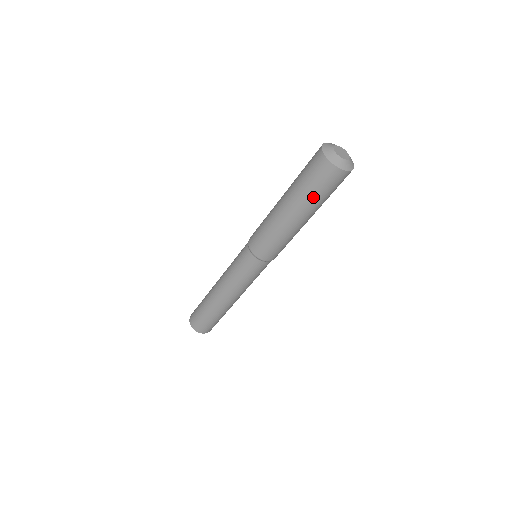
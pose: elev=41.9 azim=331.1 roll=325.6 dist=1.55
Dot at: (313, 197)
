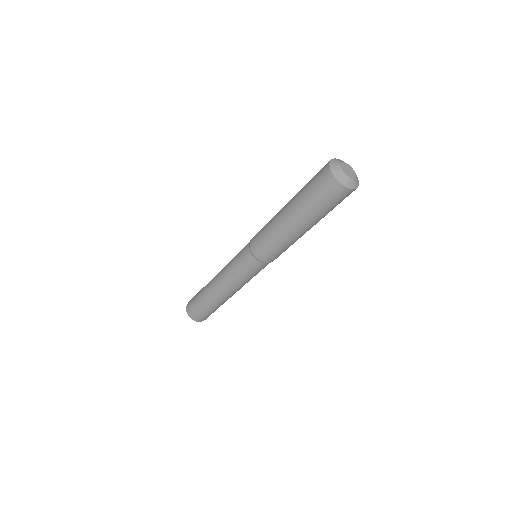
Dot at: (310, 204)
